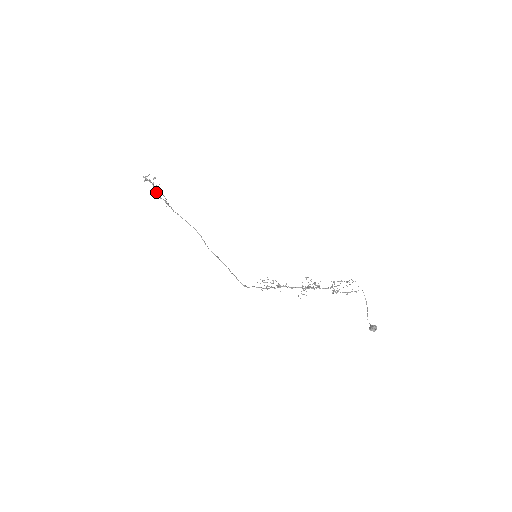
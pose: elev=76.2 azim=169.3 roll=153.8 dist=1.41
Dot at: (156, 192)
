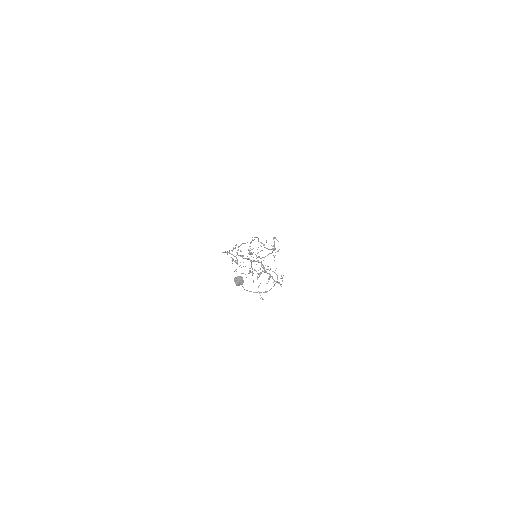
Dot at: (268, 249)
